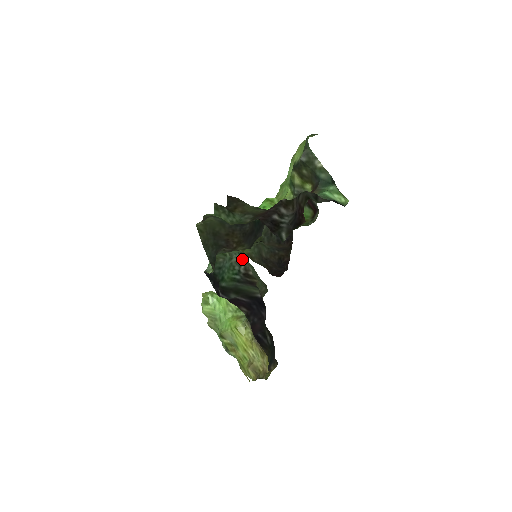
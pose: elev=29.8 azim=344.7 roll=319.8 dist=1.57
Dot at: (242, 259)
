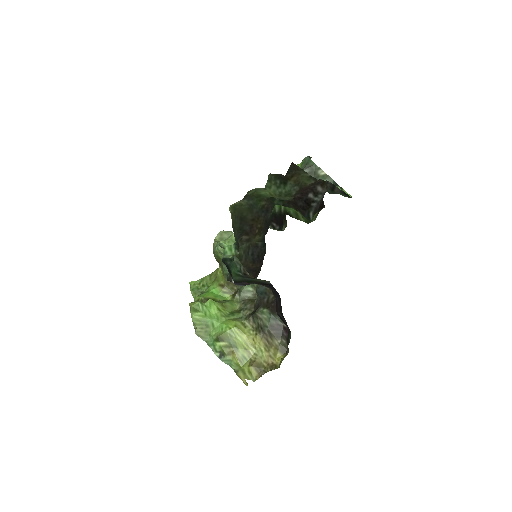
Dot at: occluded
